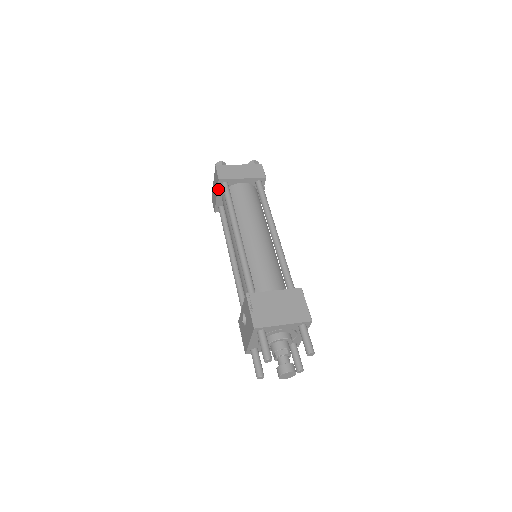
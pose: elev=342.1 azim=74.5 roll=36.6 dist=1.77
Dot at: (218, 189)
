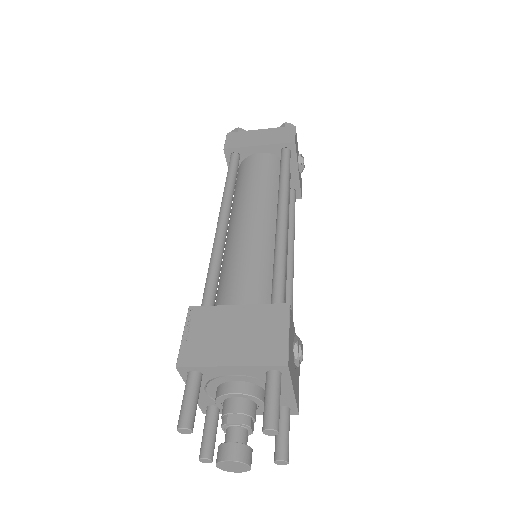
Dot at: (228, 165)
